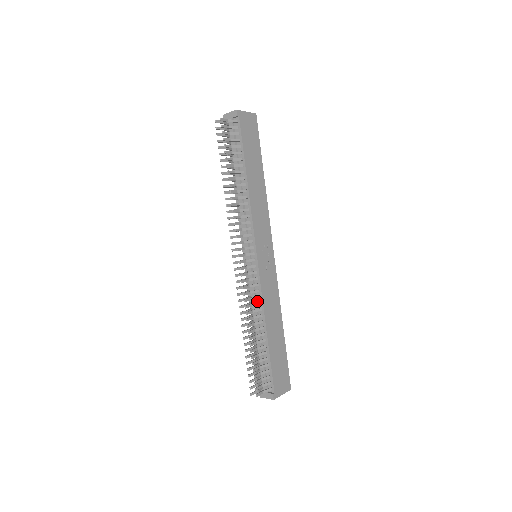
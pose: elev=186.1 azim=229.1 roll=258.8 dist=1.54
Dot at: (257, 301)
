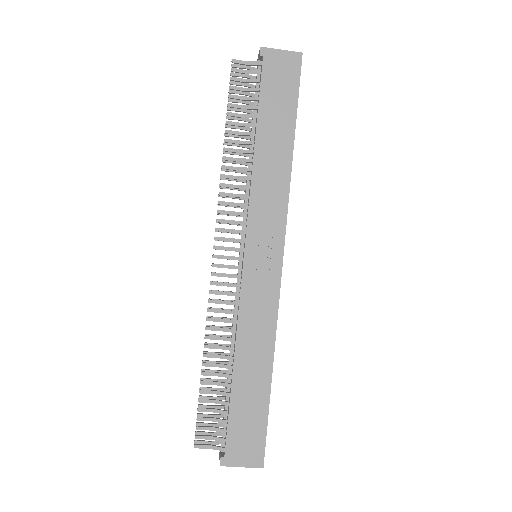
Dot at: (237, 318)
